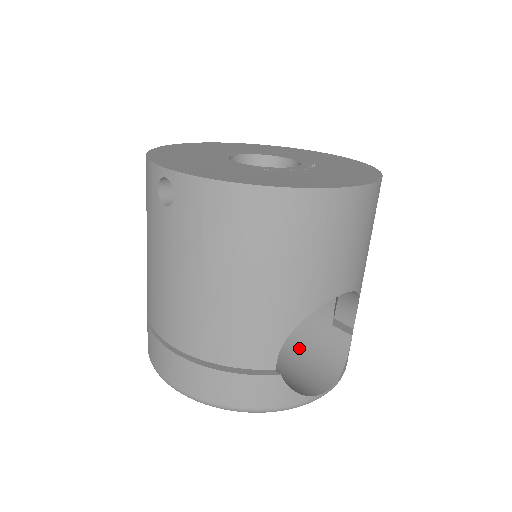
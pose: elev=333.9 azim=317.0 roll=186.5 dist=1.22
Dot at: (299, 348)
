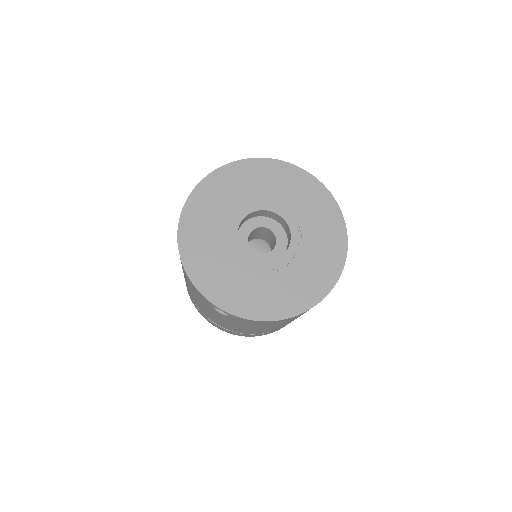
Dot at: occluded
